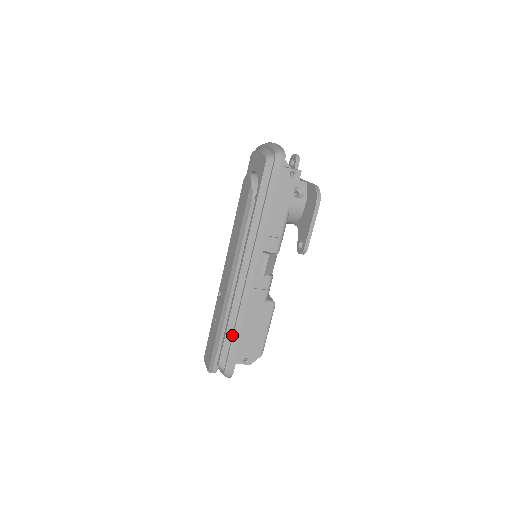
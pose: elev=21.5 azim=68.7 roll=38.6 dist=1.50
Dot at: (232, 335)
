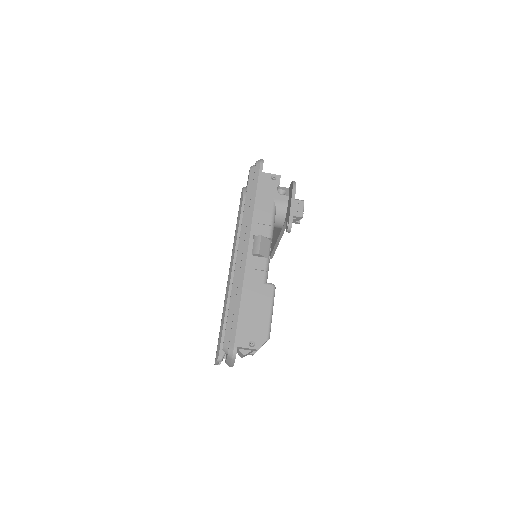
Dot at: (234, 310)
